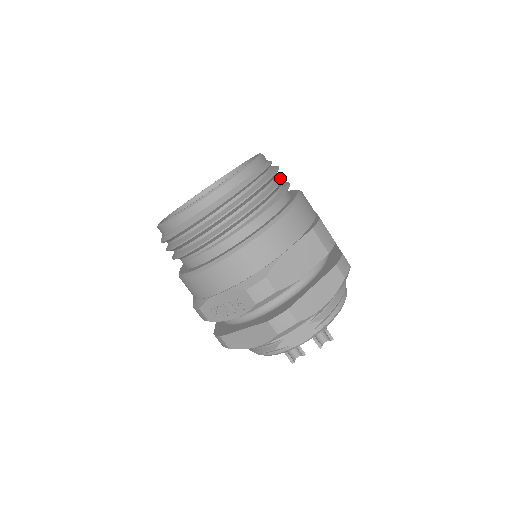
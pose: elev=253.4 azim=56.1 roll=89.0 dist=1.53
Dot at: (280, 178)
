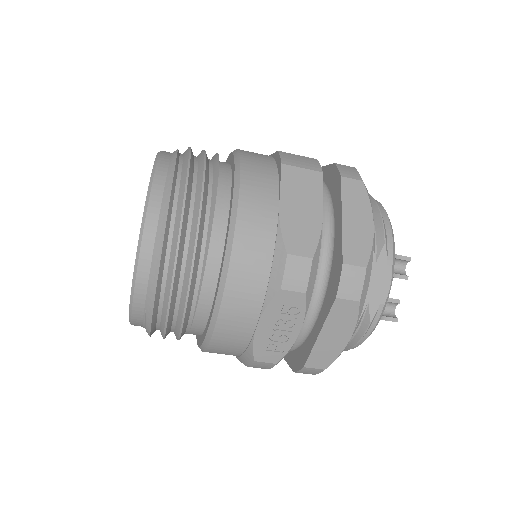
Dot at: (200, 154)
